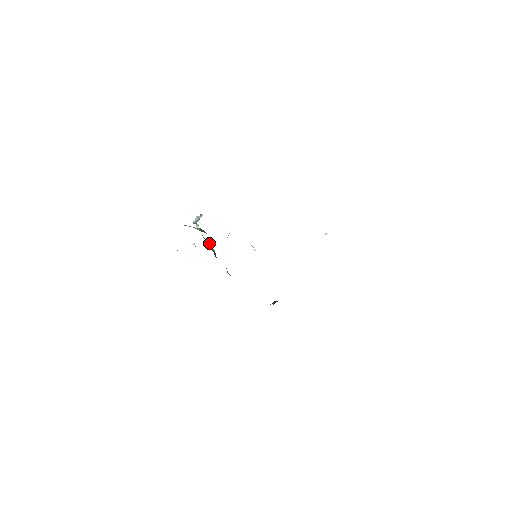
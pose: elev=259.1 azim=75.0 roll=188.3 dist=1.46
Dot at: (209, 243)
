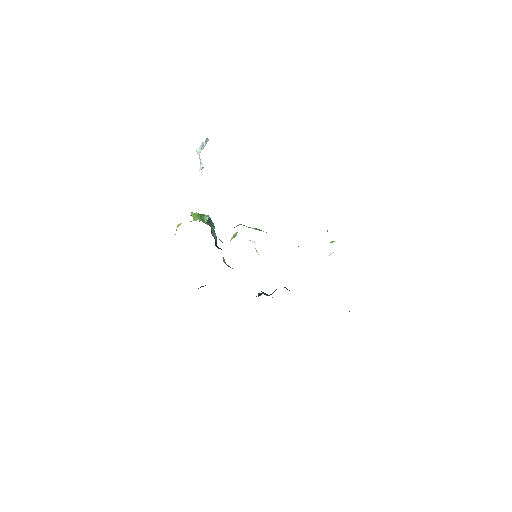
Dot at: occluded
